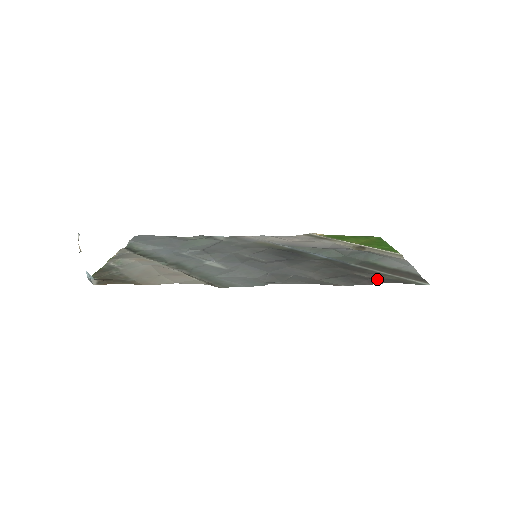
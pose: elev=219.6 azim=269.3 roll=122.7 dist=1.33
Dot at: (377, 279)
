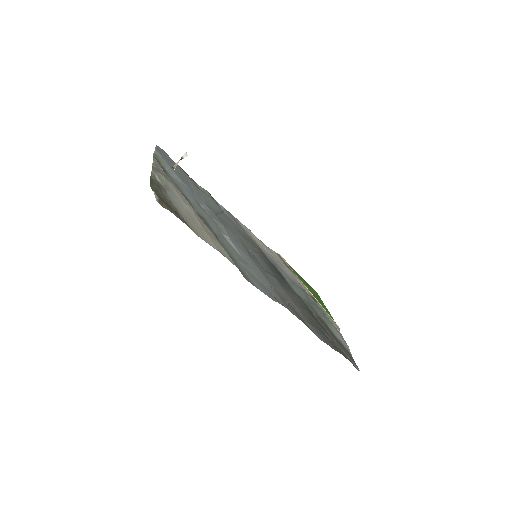
Dot at: (335, 346)
